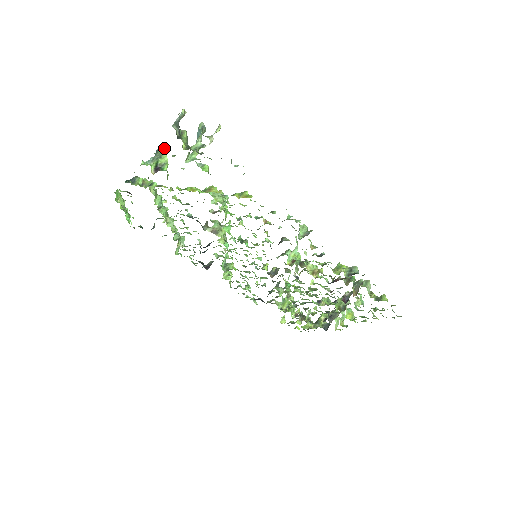
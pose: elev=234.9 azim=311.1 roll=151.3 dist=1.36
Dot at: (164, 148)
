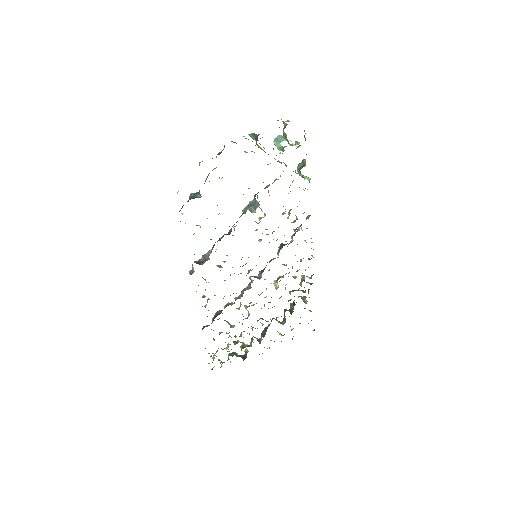
Dot at: occluded
